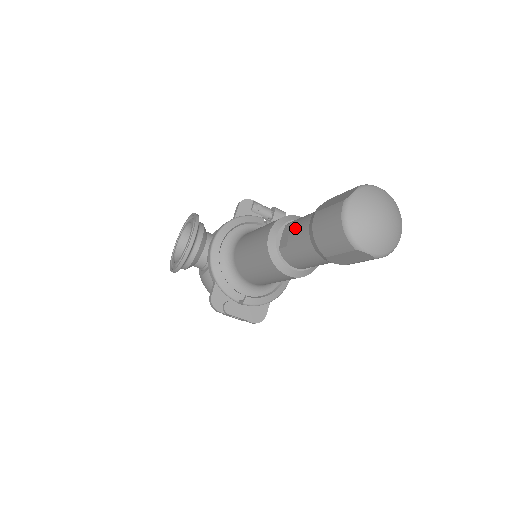
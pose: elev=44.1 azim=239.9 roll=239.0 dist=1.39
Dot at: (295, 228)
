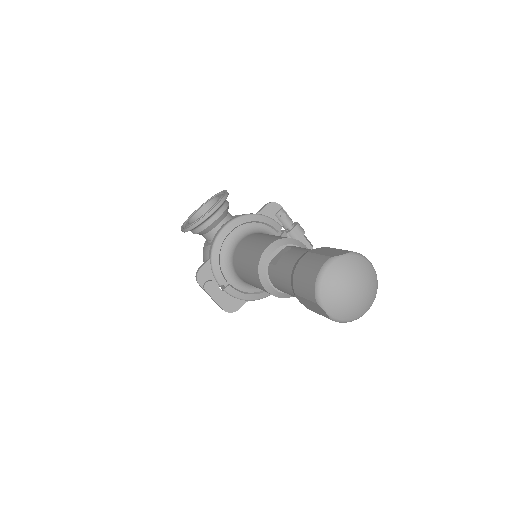
Dot at: (289, 254)
